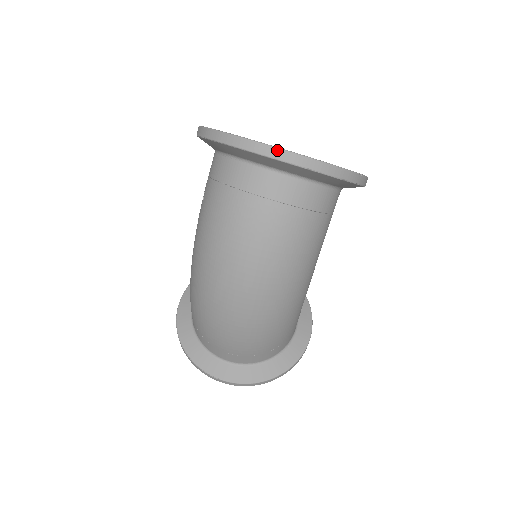
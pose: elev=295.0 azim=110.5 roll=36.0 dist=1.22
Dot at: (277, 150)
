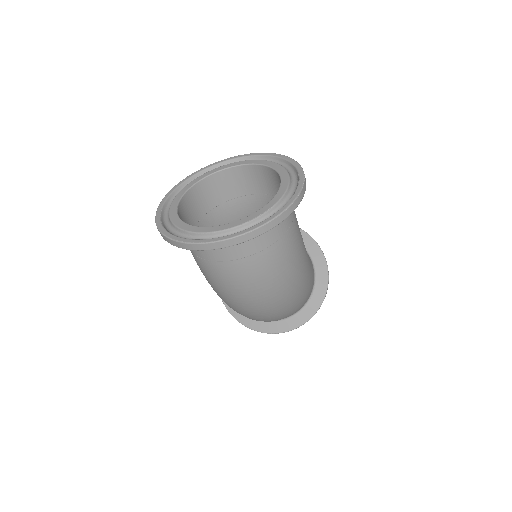
Dot at: (234, 239)
